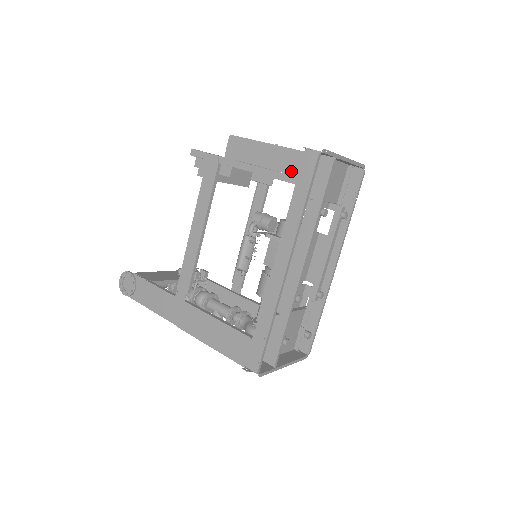
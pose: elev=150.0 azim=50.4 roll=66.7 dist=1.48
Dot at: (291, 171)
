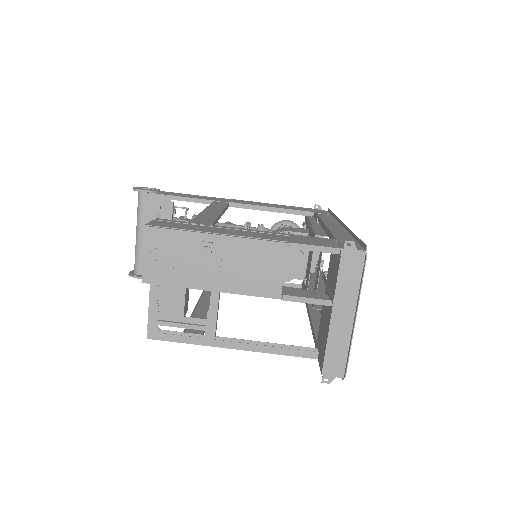
Dot at: occluded
